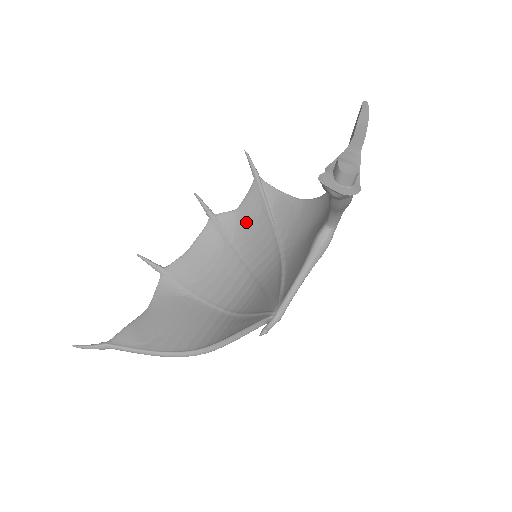
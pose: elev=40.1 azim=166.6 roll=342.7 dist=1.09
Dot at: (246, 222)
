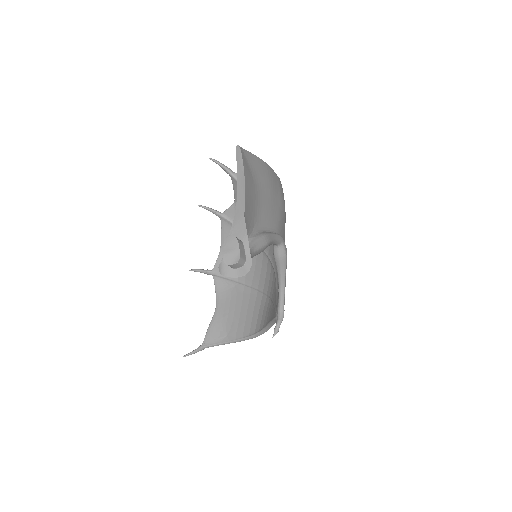
Dot at: occluded
